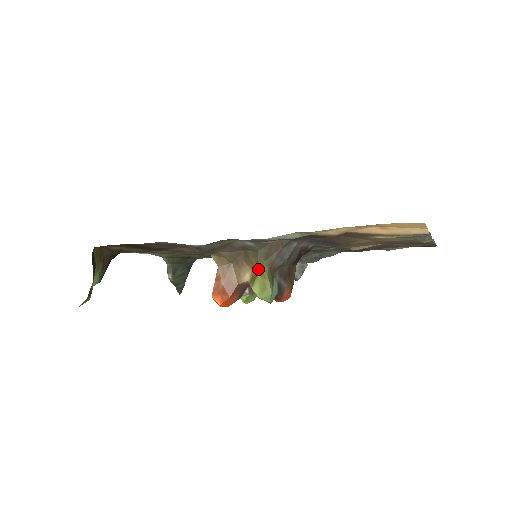
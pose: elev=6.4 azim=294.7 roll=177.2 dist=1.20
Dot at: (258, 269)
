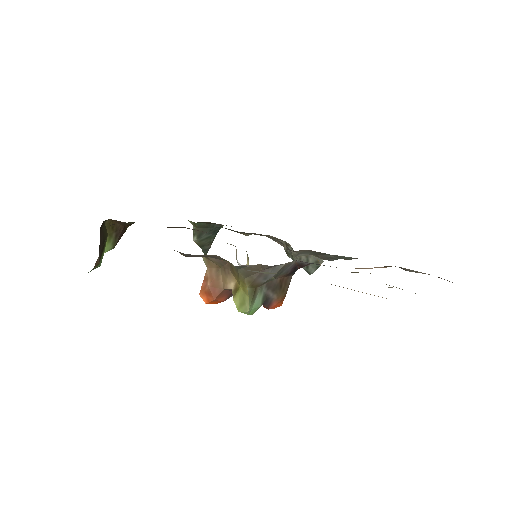
Dot at: (240, 283)
